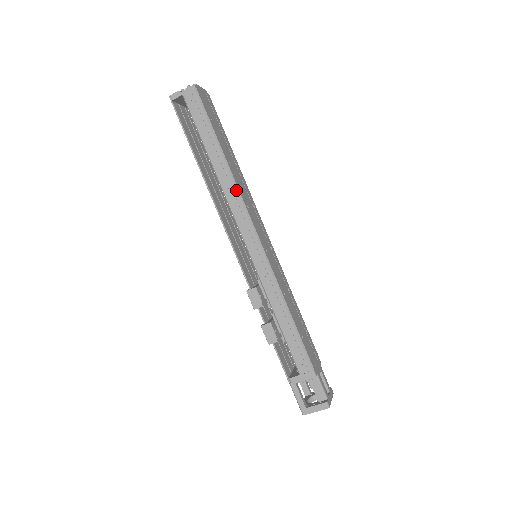
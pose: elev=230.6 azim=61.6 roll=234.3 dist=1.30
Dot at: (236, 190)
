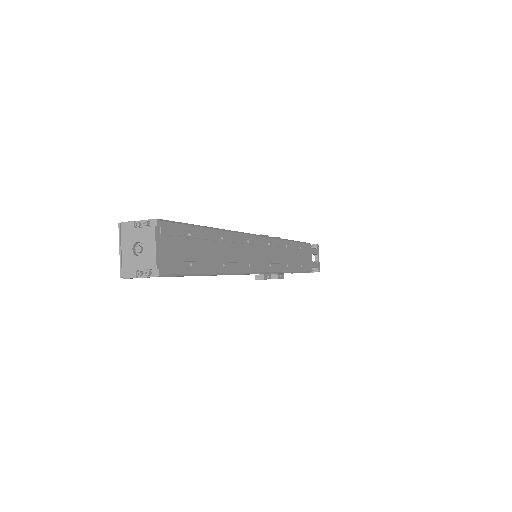
Dot at: occluded
